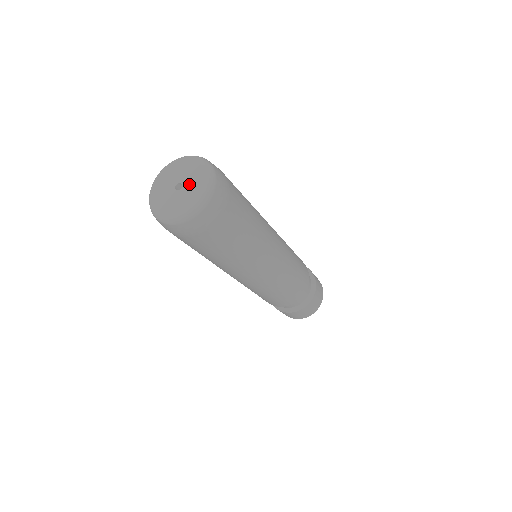
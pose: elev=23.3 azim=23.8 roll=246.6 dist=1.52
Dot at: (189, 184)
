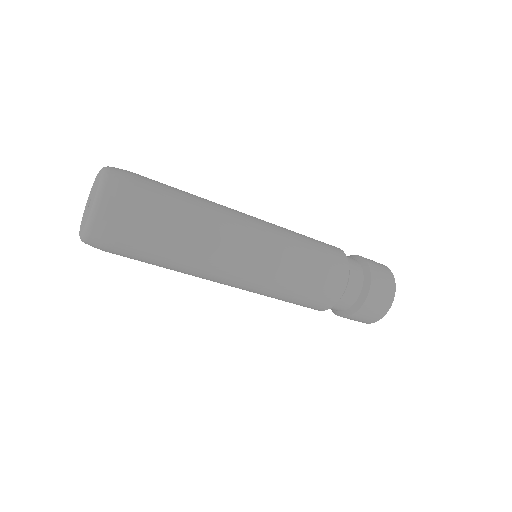
Dot at: (93, 194)
